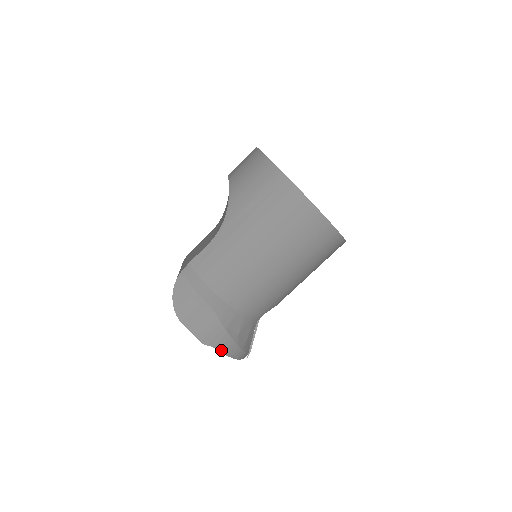
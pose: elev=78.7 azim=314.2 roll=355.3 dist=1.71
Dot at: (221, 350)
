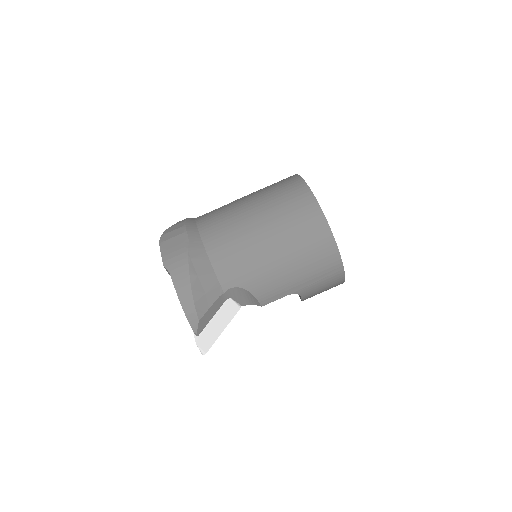
Dot at: (174, 281)
